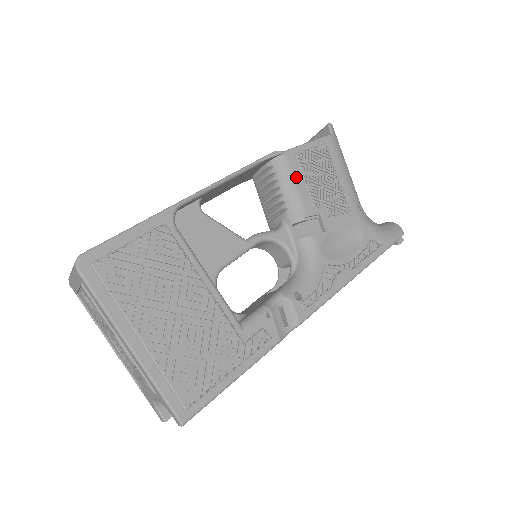
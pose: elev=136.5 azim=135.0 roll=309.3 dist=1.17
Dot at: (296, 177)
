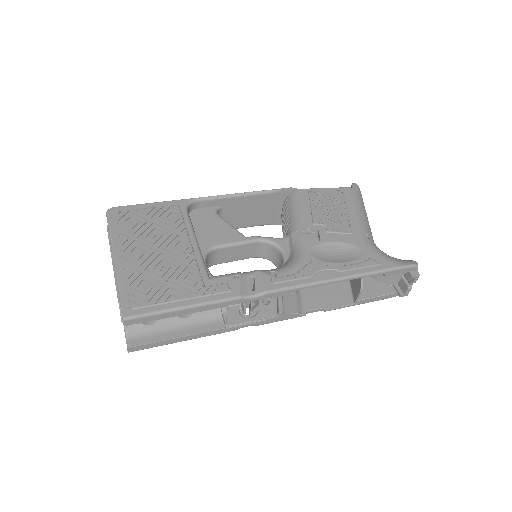
Dot at: (304, 204)
